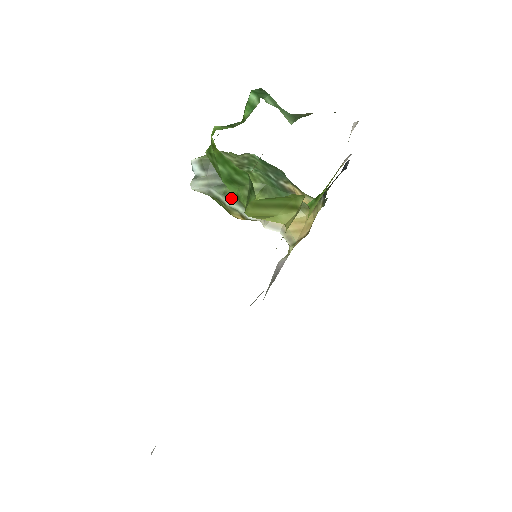
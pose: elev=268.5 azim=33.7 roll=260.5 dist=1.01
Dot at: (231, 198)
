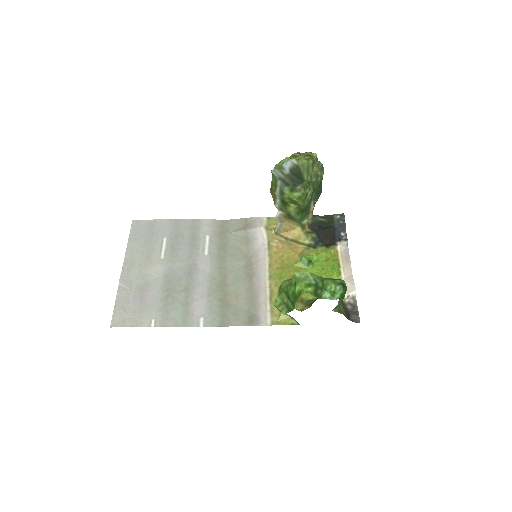
Dot at: (282, 195)
